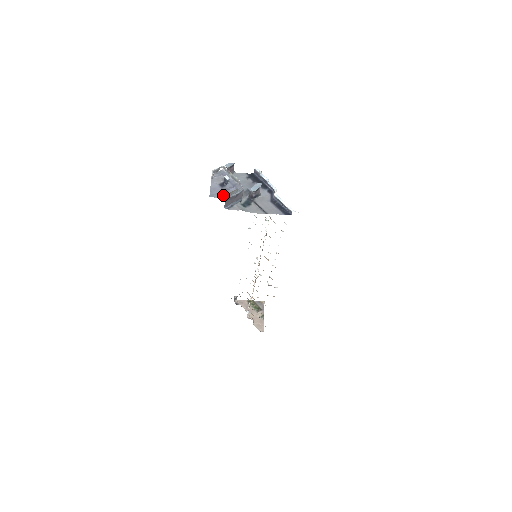
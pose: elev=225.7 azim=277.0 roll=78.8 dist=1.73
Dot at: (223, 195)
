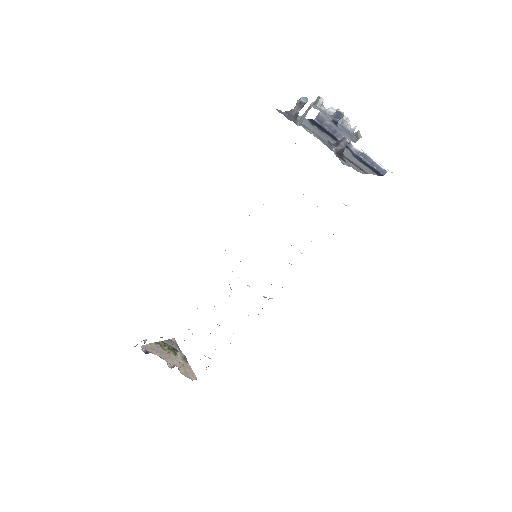
Dot at: (351, 138)
